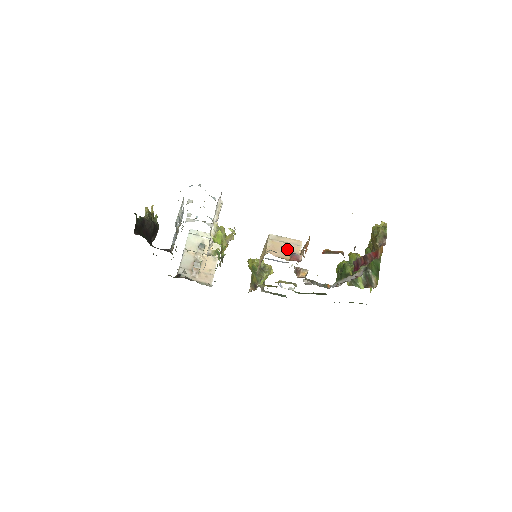
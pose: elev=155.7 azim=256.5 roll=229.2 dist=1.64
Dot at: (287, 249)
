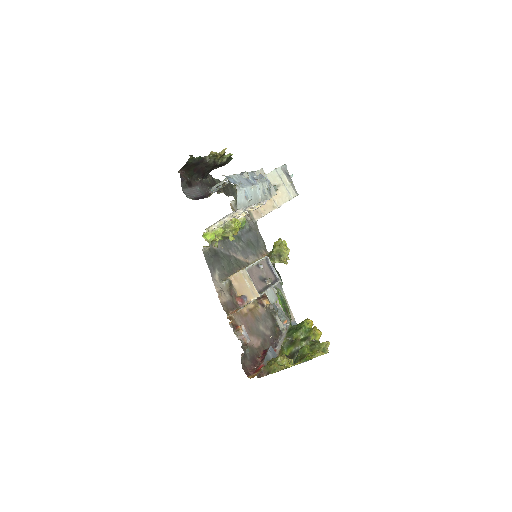
Dot at: (245, 289)
